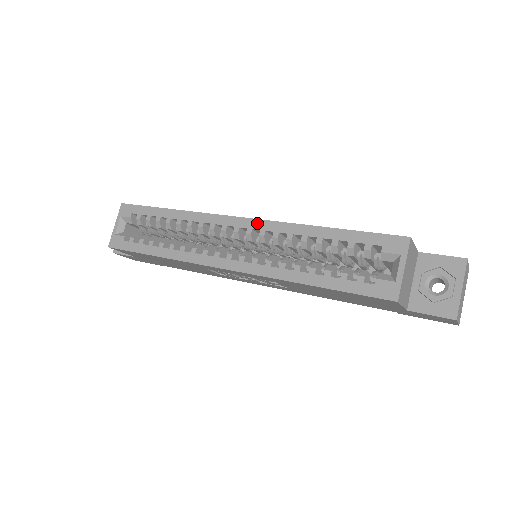
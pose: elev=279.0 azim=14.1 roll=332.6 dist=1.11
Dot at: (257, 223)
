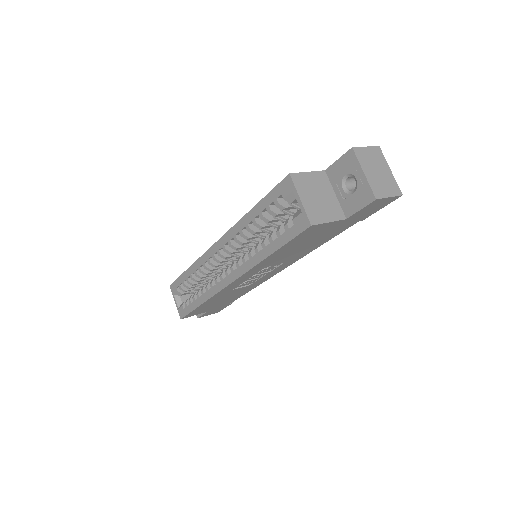
Dot at: (223, 239)
